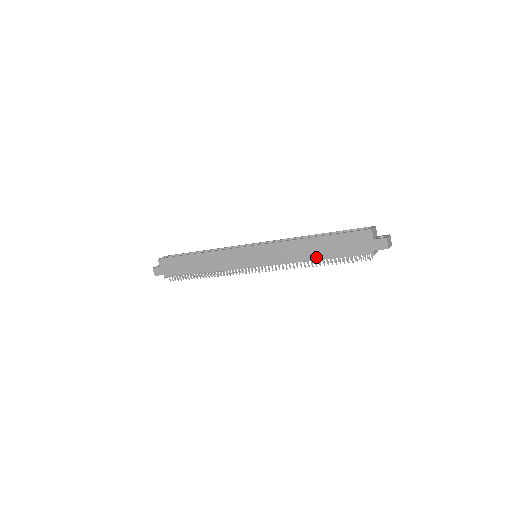
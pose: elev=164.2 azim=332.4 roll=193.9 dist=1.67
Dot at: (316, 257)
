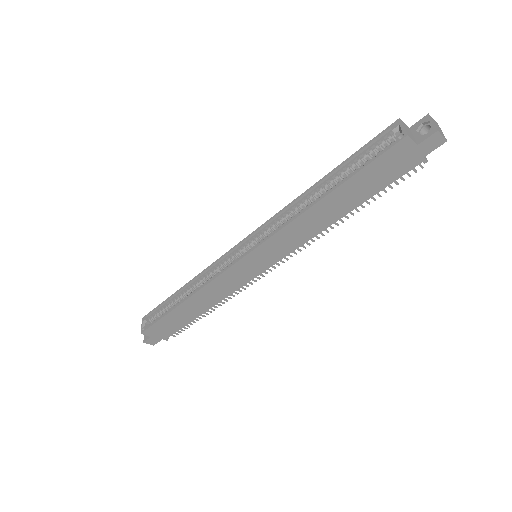
Dot at: (343, 213)
